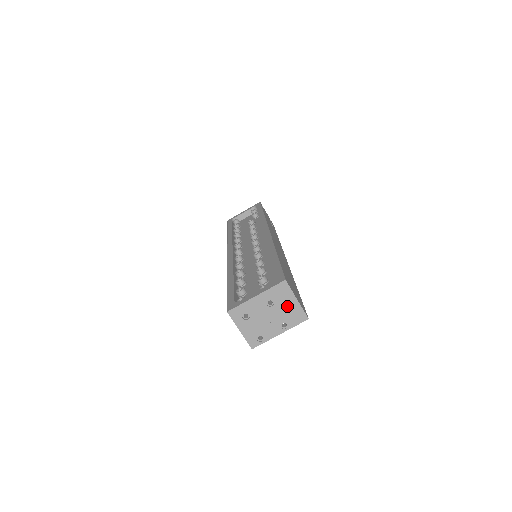
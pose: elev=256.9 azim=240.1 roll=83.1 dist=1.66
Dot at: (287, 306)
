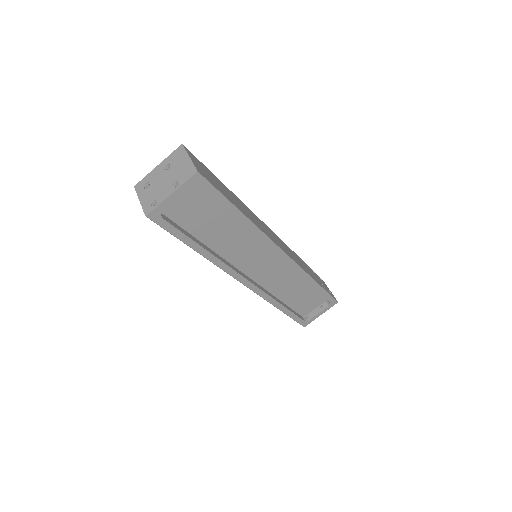
Dot at: (181, 166)
